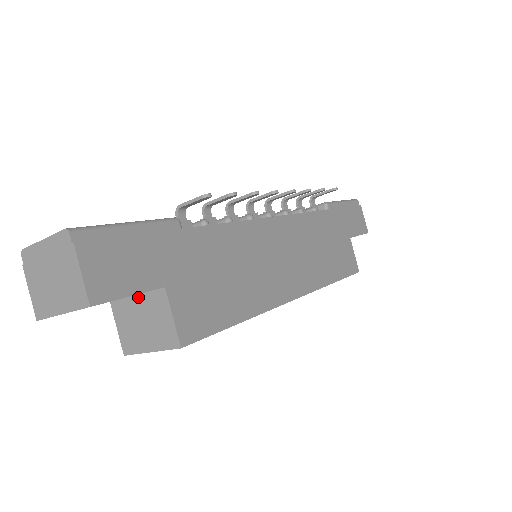
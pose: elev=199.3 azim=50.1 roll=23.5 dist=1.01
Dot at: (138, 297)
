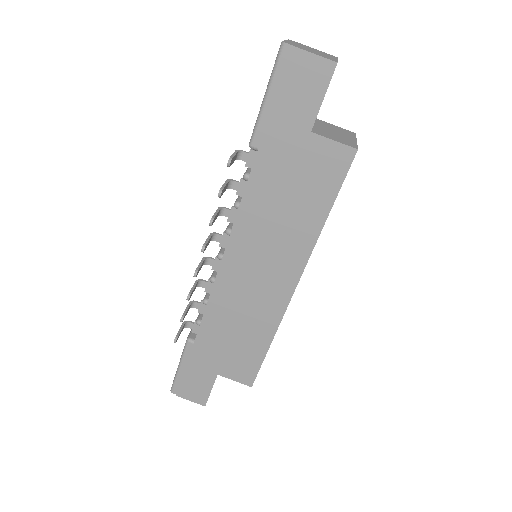
Dot at: occluded
